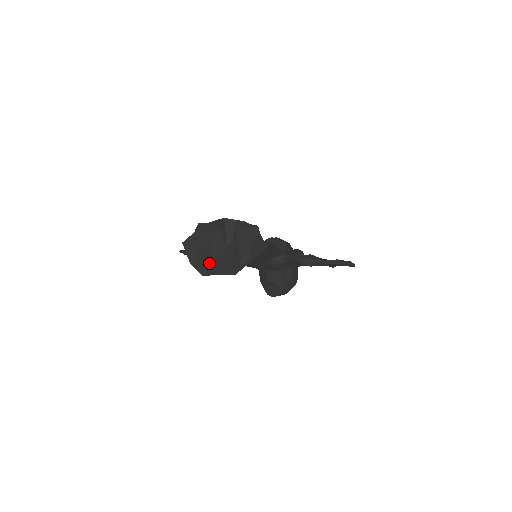
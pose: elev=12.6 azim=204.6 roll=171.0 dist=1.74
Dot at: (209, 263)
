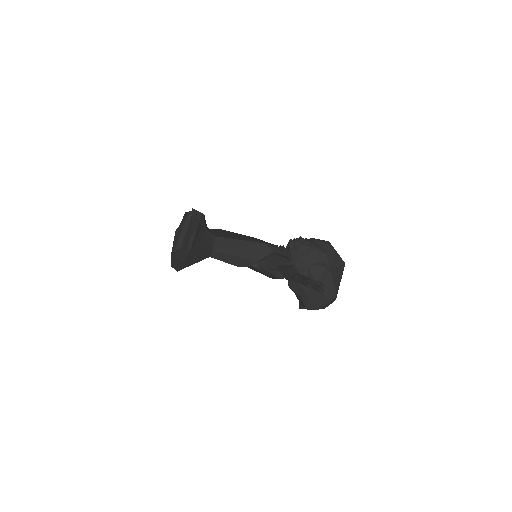
Dot at: (178, 254)
